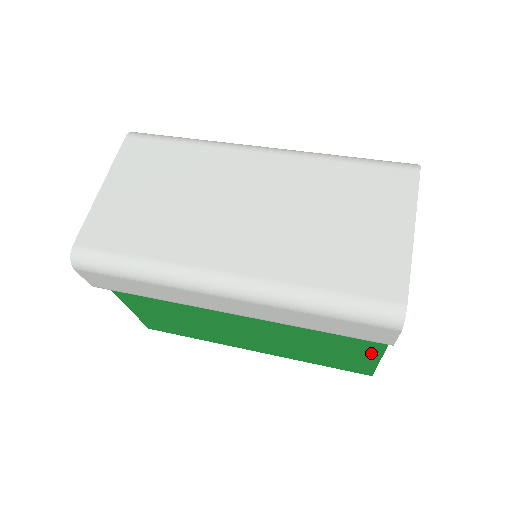
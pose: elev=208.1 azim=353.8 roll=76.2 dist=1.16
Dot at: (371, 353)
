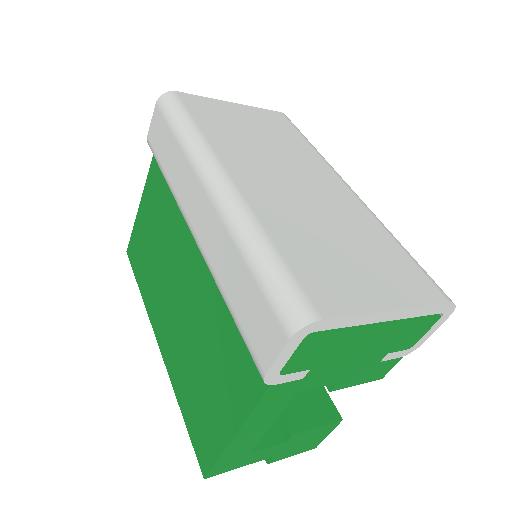
Dot at: (235, 414)
